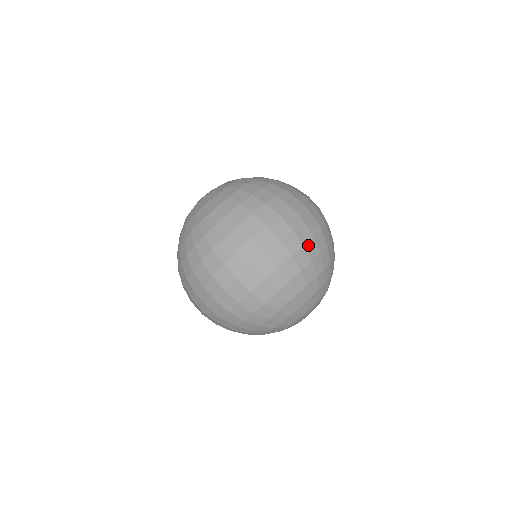
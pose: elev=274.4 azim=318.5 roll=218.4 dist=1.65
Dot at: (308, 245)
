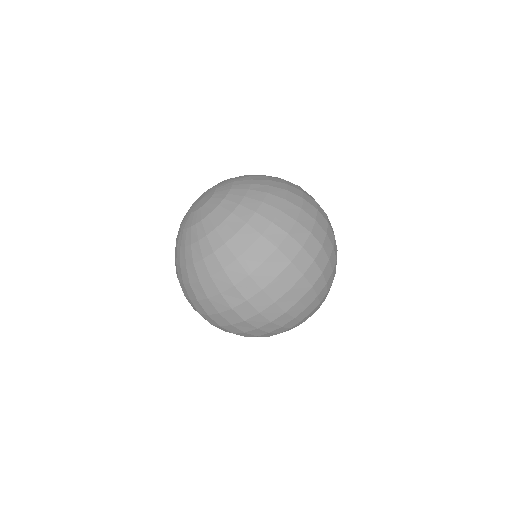
Dot at: (291, 309)
